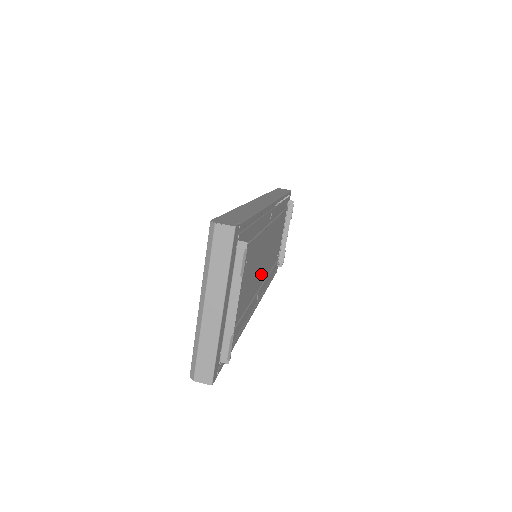
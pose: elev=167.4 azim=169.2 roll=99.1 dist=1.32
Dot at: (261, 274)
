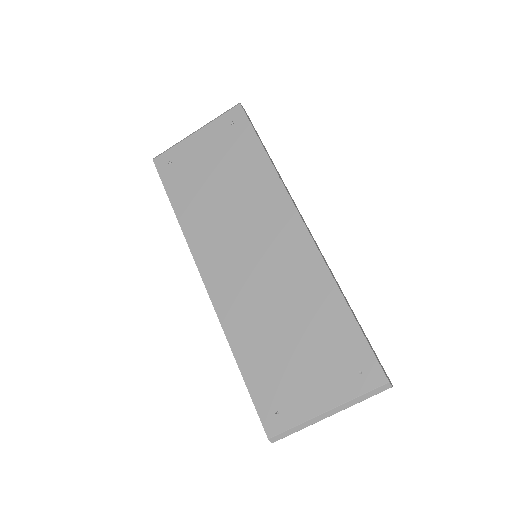
Dot at: occluded
